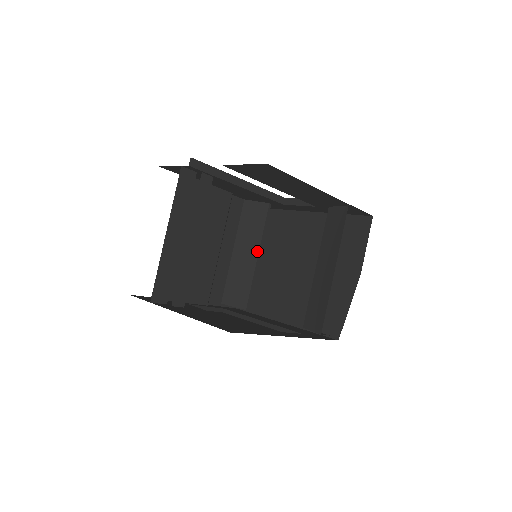
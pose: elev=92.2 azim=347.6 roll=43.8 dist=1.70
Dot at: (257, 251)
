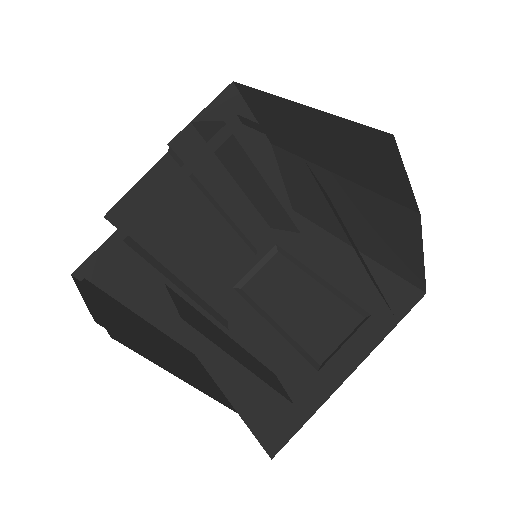
Dot at: (261, 179)
